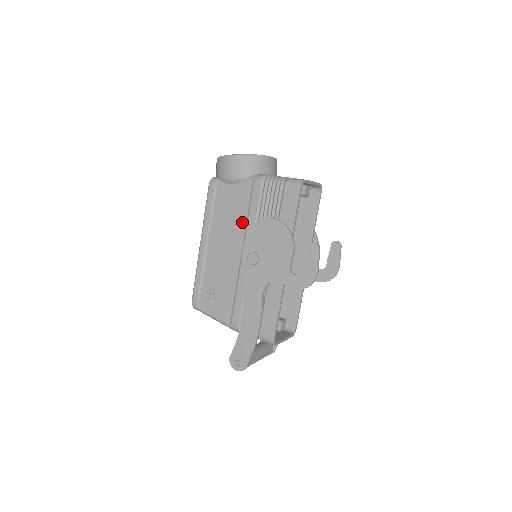
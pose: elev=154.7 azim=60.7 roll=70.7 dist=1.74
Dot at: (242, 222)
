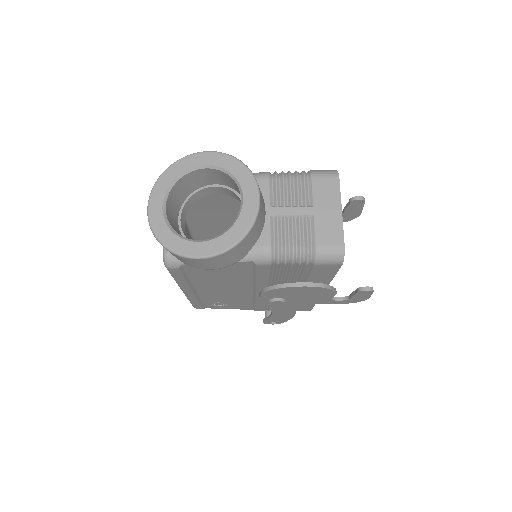
Dot at: (245, 281)
